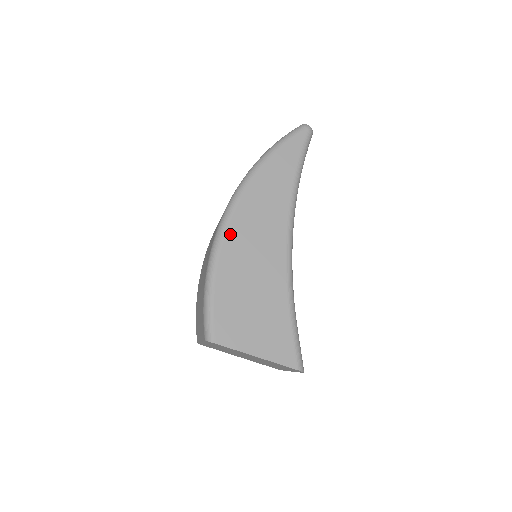
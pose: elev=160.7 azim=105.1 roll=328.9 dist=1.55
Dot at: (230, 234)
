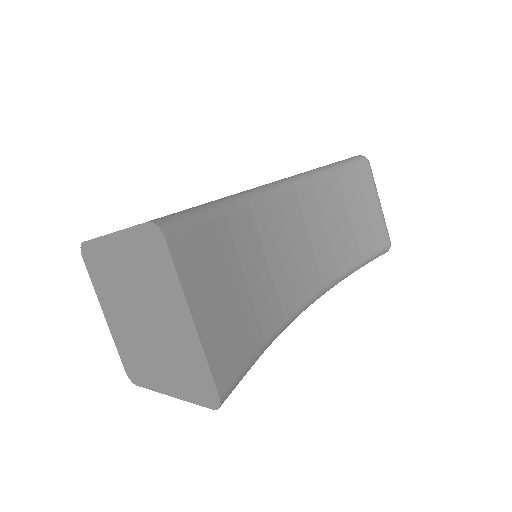
Dot at: occluded
